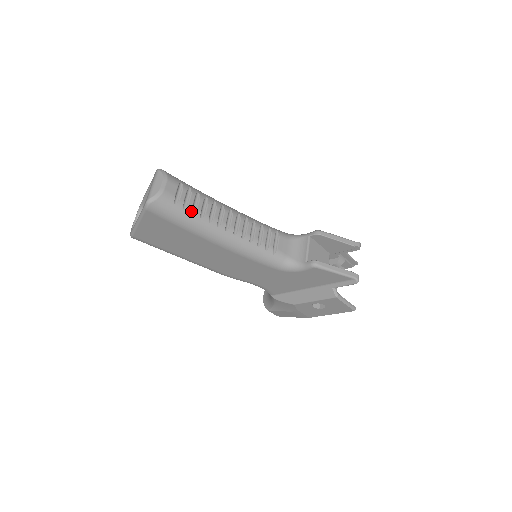
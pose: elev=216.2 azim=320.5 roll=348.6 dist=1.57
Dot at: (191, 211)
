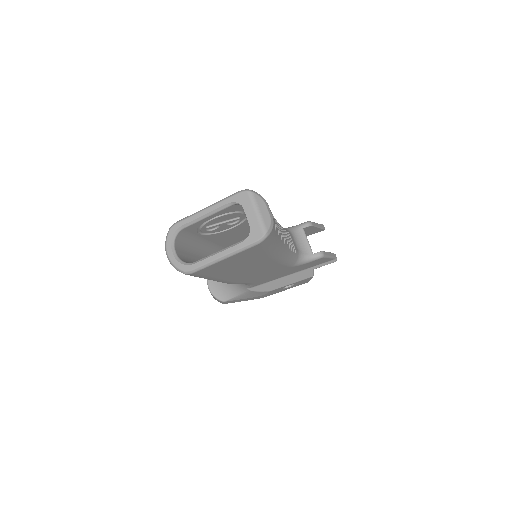
Dot at: (278, 233)
